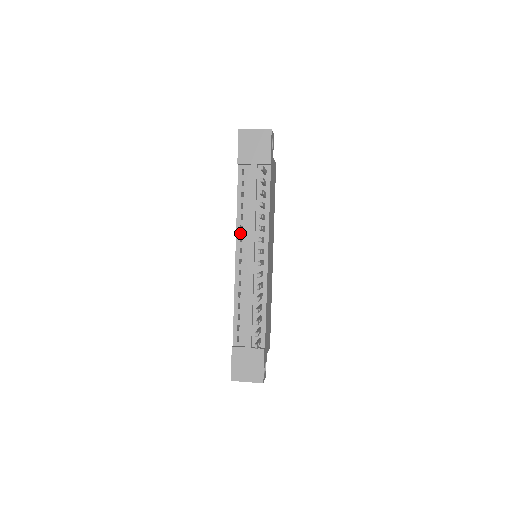
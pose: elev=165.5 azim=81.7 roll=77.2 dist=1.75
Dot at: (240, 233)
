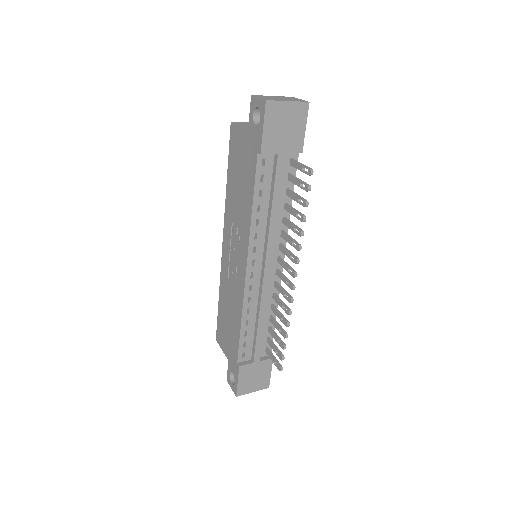
Dot at: (254, 242)
